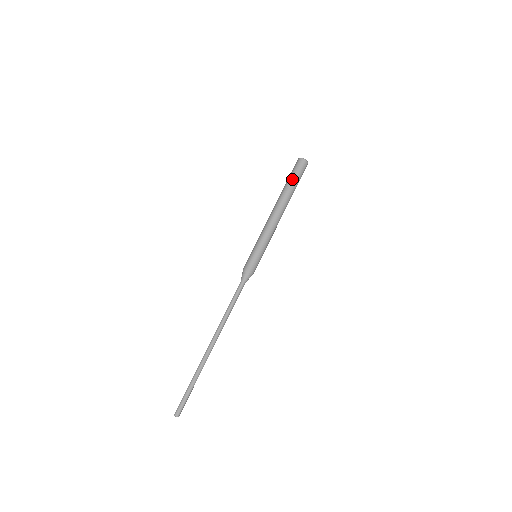
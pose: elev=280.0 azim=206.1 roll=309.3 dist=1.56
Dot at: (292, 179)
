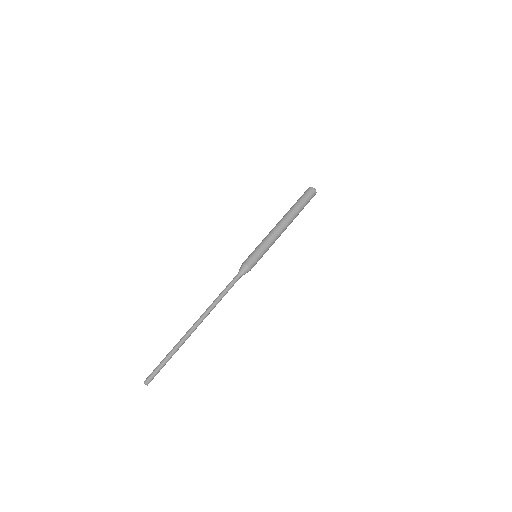
Dot at: (301, 201)
